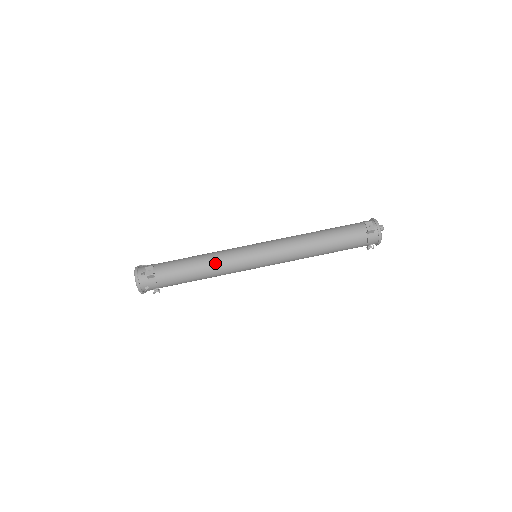
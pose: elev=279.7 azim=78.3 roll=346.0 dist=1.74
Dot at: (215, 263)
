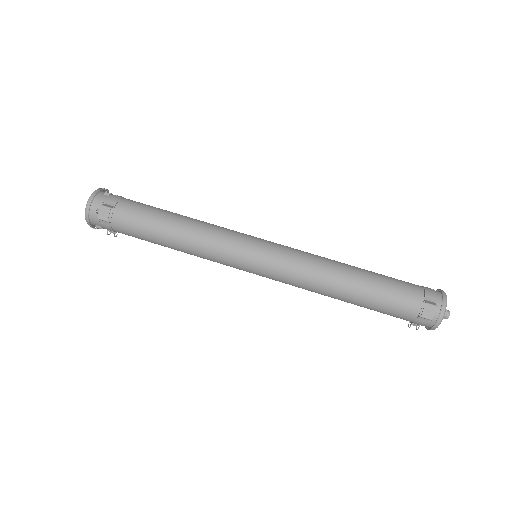
Dot at: (194, 245)
